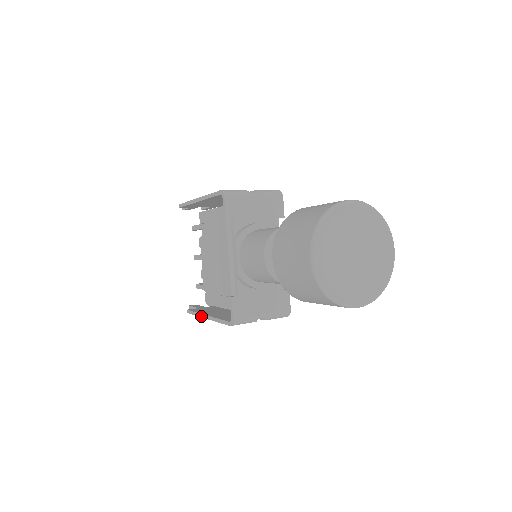
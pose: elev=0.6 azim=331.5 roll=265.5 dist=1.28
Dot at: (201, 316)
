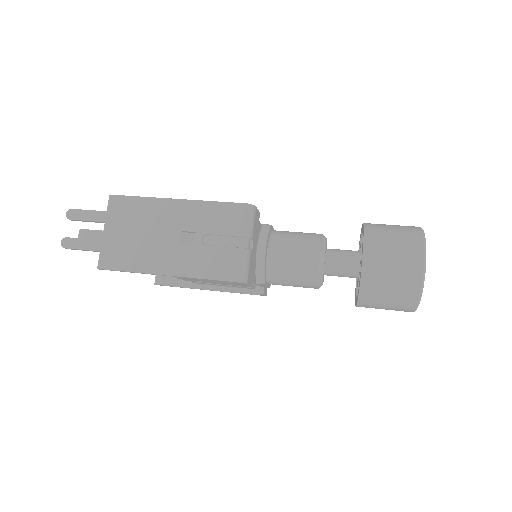
Dot at: occluded
